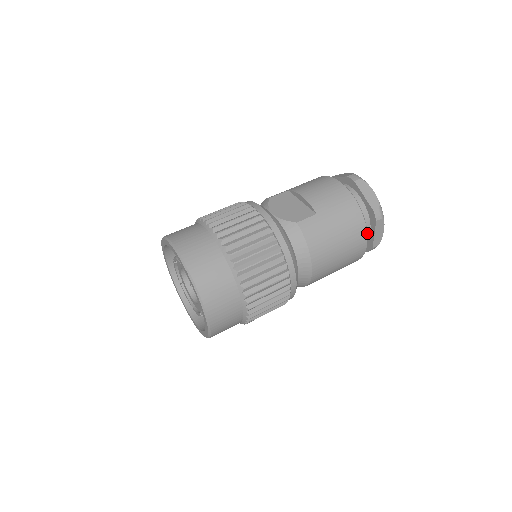
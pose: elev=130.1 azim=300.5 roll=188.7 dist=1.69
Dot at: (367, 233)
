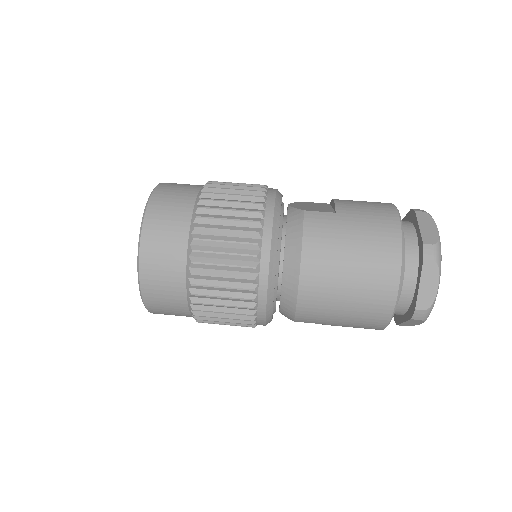
Dot at: (402, 268)
